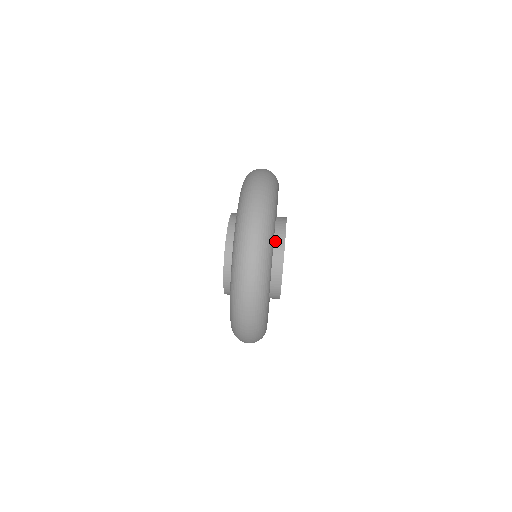
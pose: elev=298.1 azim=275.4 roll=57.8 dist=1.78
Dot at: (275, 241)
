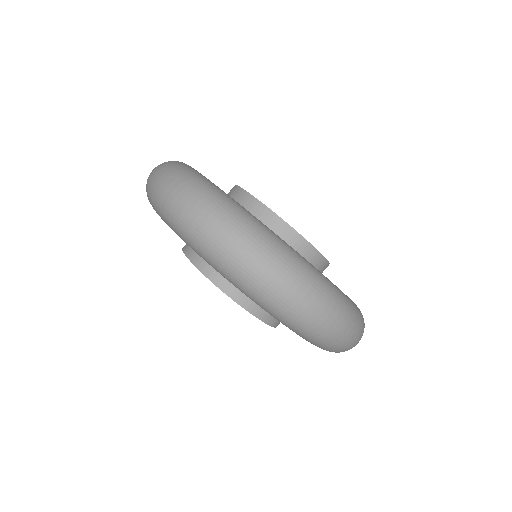
Dot at: occluded
